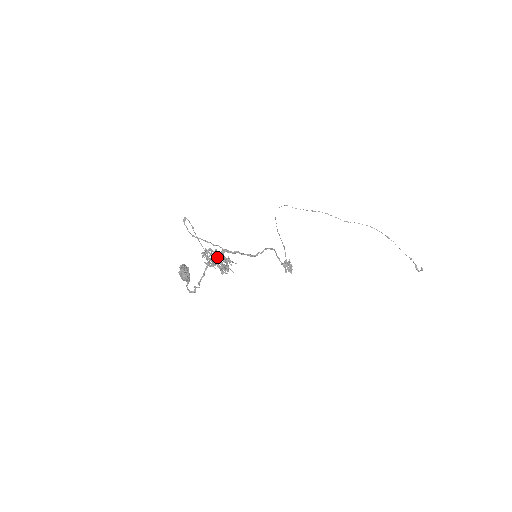
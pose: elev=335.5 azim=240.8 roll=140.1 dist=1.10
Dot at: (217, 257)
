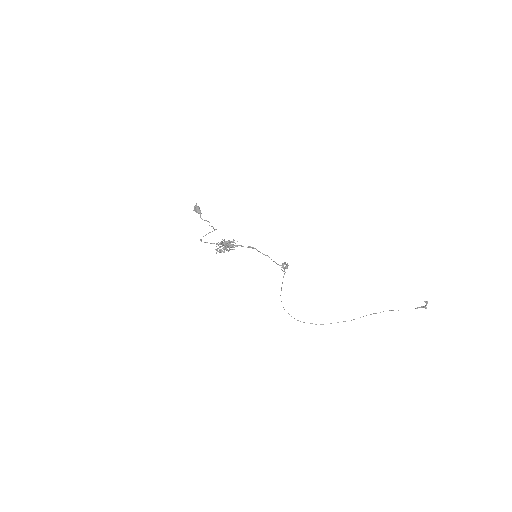
Dot at: (225, 244)
